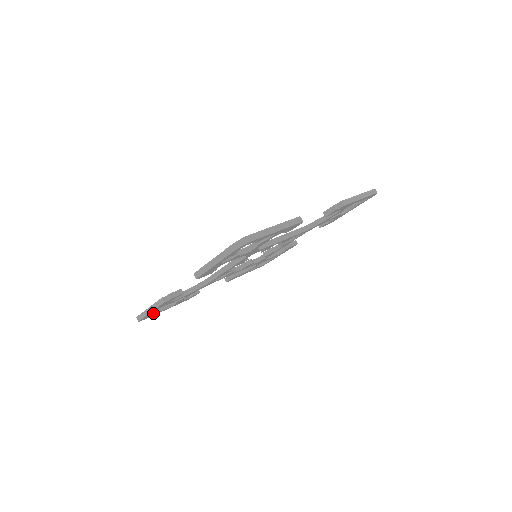
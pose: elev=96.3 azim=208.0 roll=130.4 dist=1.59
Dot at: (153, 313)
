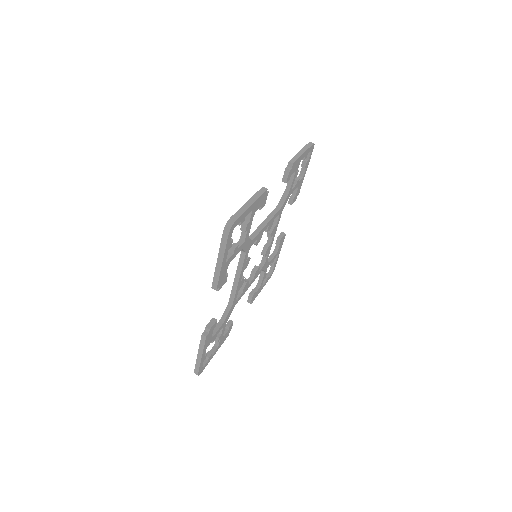
Dot at: (206, 361)
